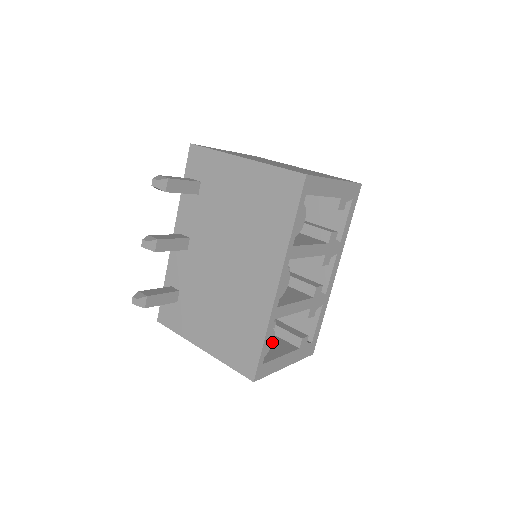
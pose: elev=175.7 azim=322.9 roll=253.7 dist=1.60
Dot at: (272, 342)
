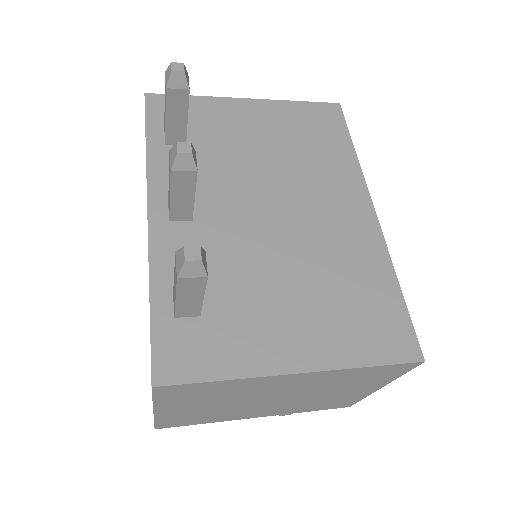
Dot at: occluded
